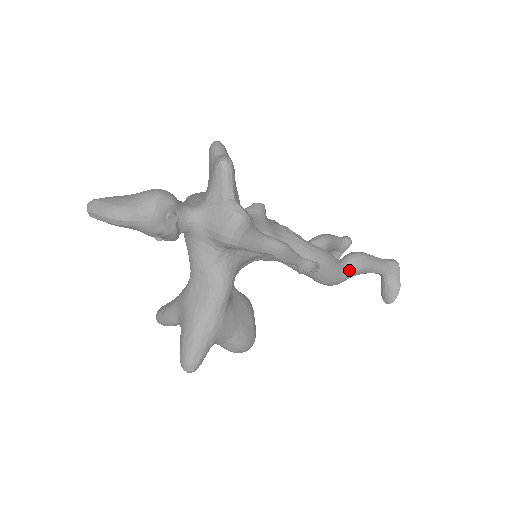
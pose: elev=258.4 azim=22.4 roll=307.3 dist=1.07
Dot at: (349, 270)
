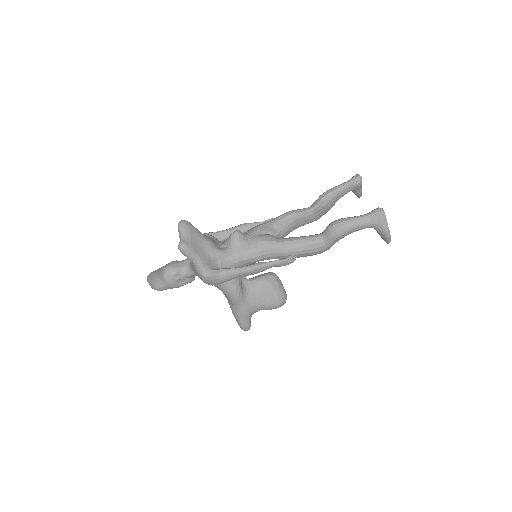
Dot at: (329, 242)
